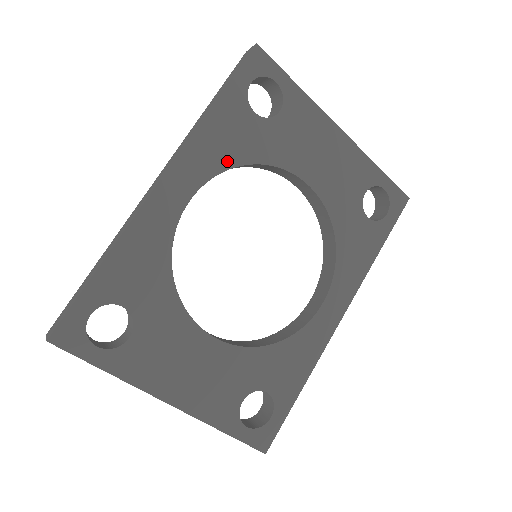
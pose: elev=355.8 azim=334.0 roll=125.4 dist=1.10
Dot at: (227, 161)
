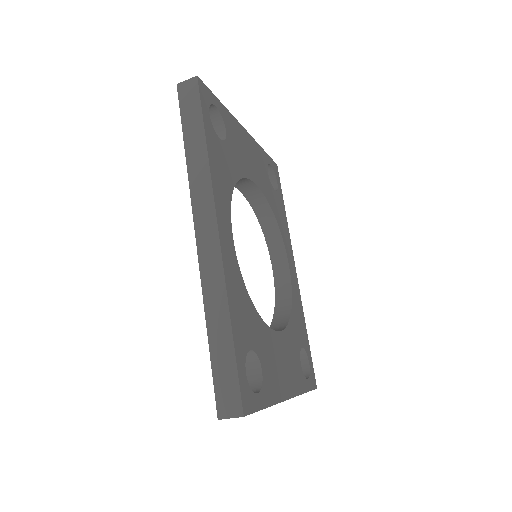
Dot at: (229, 189)
